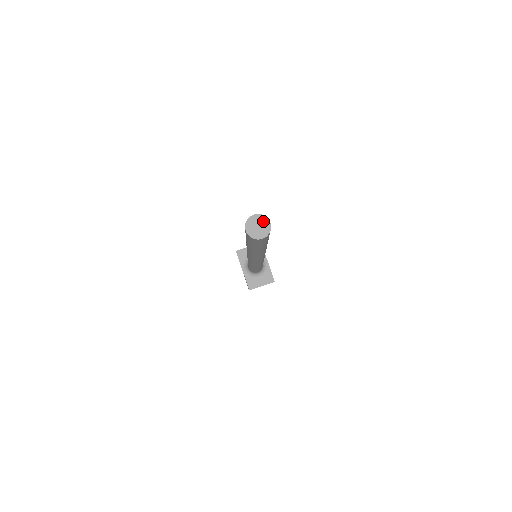
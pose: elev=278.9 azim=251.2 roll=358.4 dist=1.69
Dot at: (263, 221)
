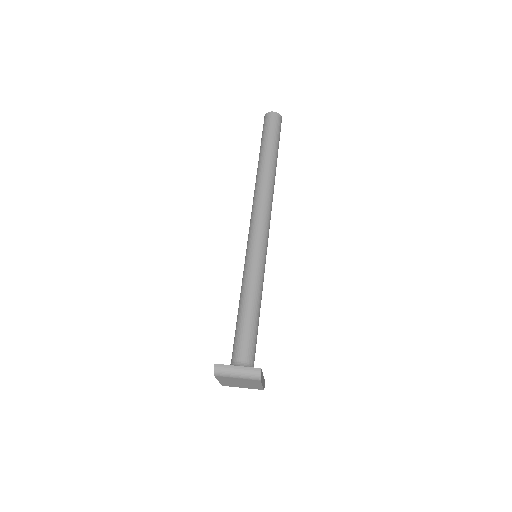
Dot at: occluded
